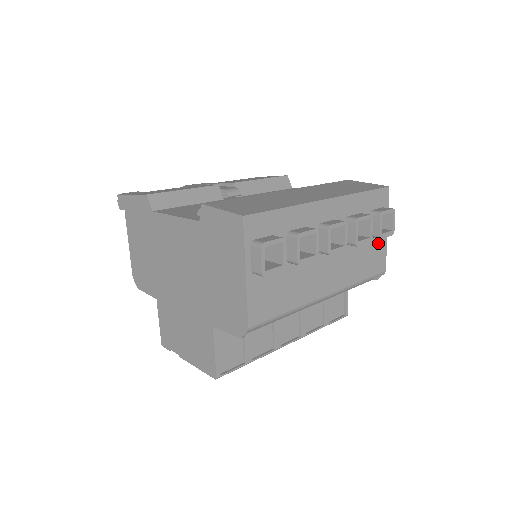
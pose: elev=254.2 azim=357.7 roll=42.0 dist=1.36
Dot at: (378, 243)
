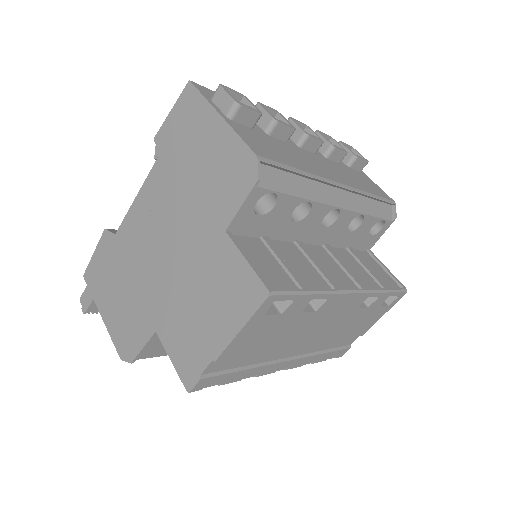
Dot at: (363, 177)
